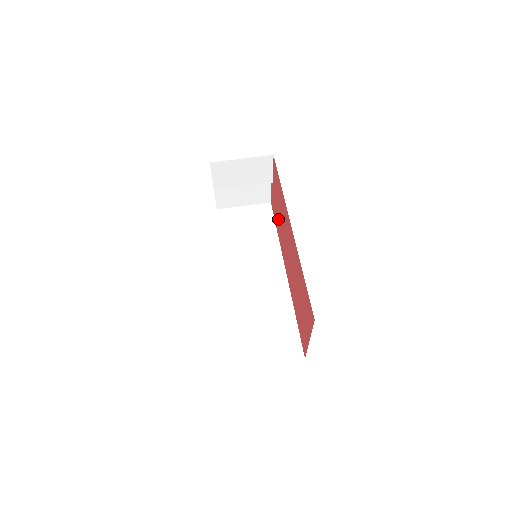
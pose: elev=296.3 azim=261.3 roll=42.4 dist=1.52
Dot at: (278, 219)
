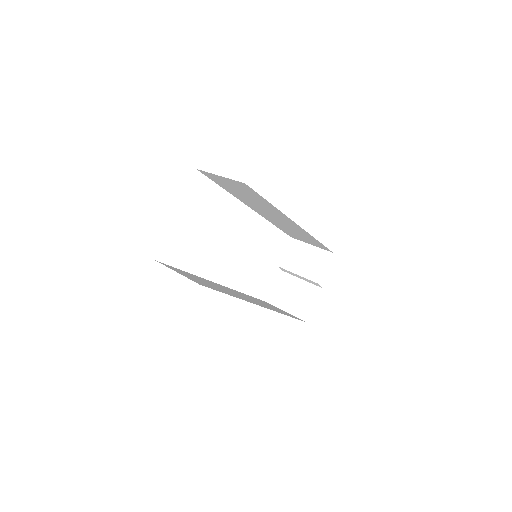
Dot at: occluded
